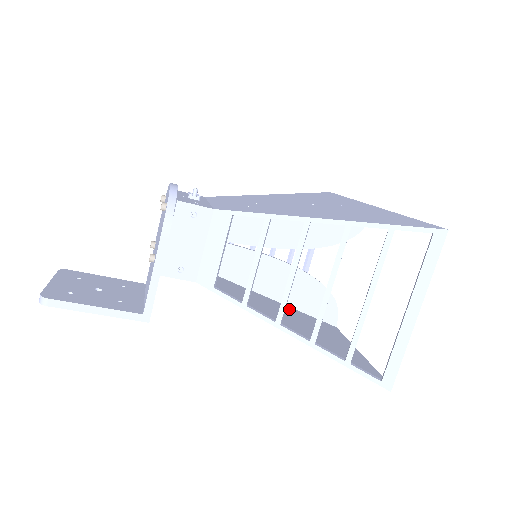
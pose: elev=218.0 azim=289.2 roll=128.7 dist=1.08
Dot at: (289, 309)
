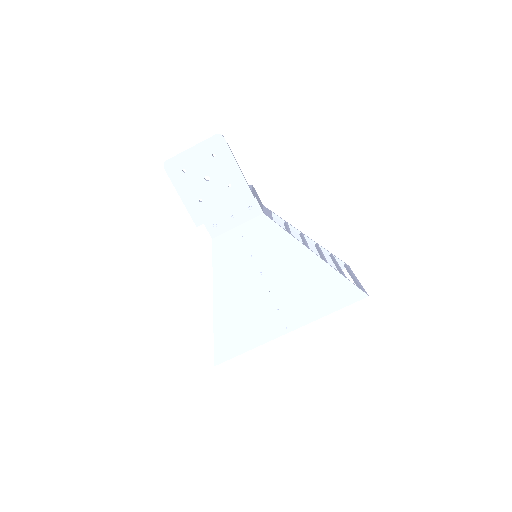
Dot at: (278, 288)
